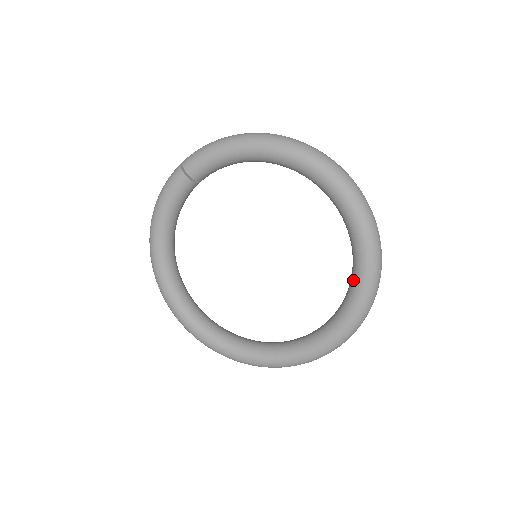
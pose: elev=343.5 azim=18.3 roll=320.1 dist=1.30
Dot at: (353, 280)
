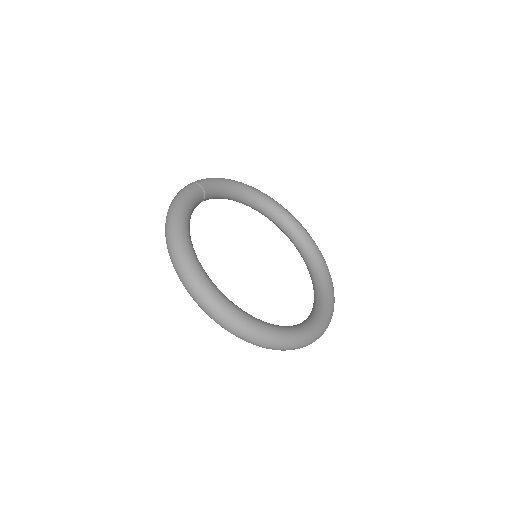
Dot at: (319, 270)
